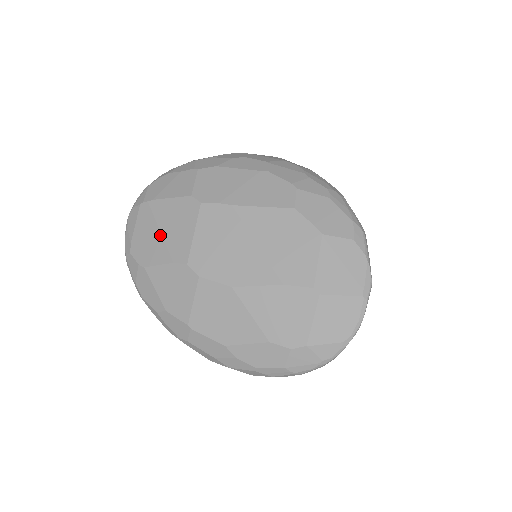
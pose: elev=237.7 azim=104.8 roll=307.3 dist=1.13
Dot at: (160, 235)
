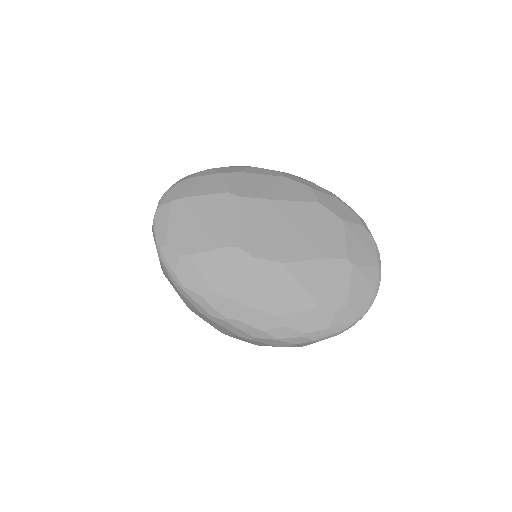
Dot at: (202, 226)
